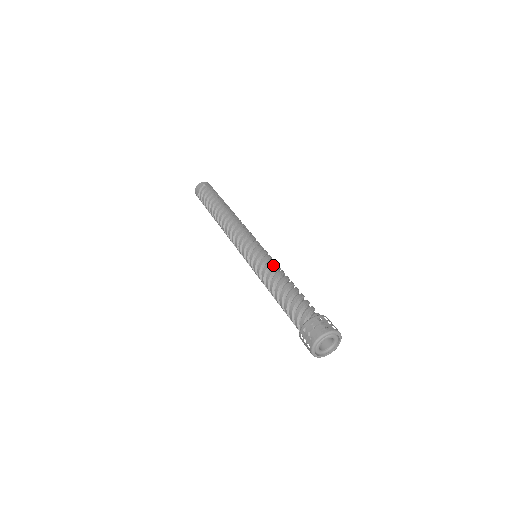
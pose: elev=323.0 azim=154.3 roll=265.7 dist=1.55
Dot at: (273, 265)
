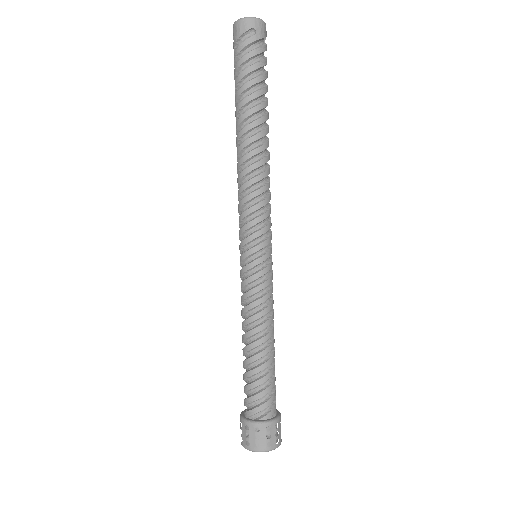
Dot at: (266, 301)
